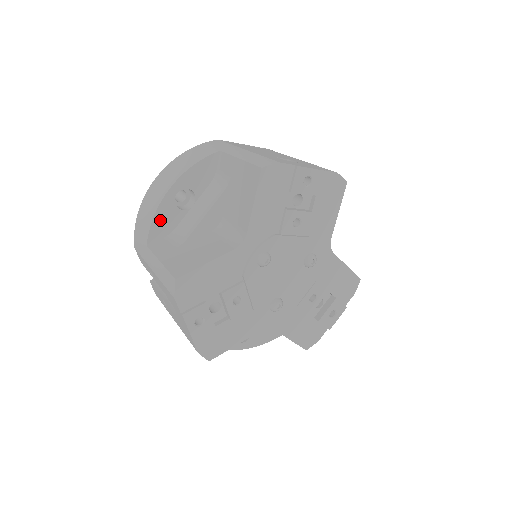
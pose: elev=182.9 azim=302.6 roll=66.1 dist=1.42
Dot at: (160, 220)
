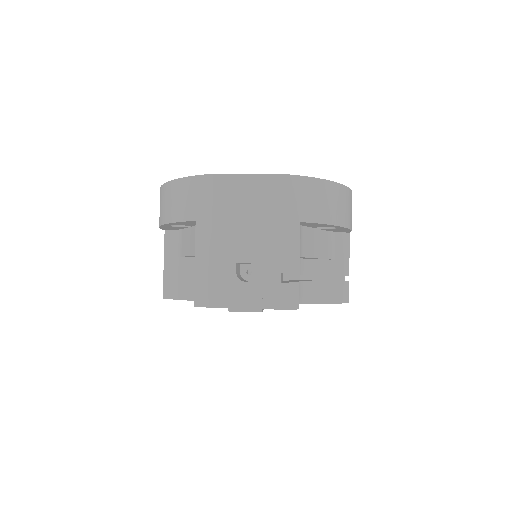
Dot at: (166, 228)
